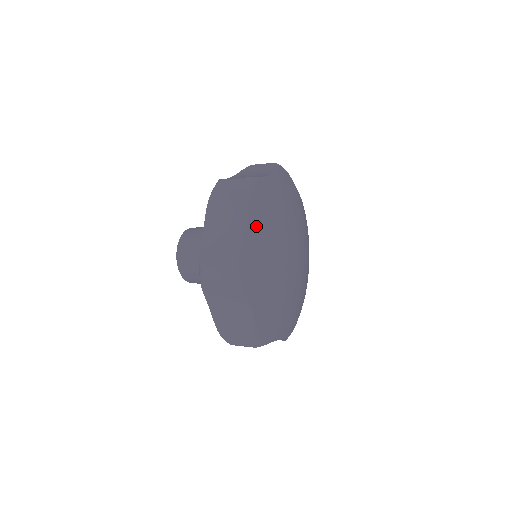
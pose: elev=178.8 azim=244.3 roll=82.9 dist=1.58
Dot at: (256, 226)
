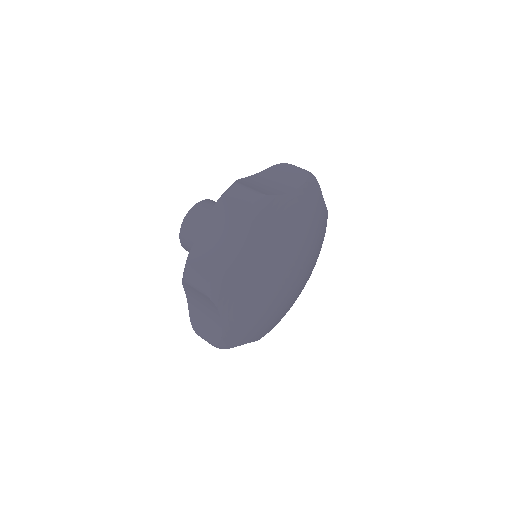
Dot at: (232, 314)
